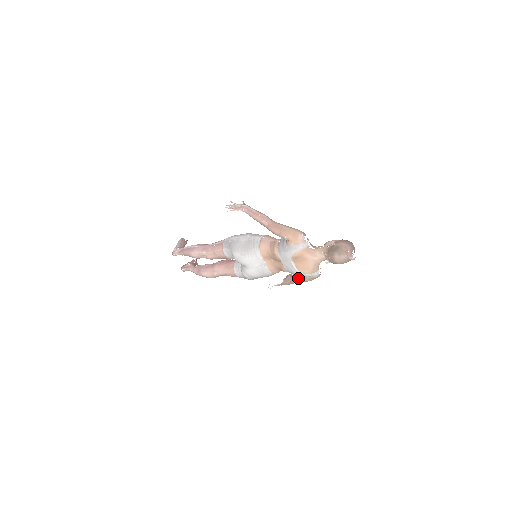
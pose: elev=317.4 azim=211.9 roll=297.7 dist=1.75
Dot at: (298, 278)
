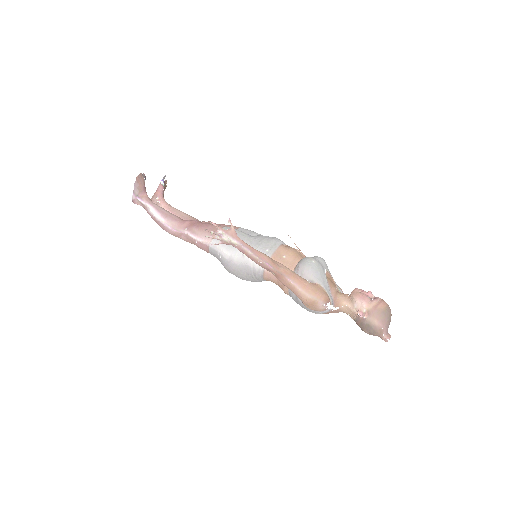
Dot at: occluded
